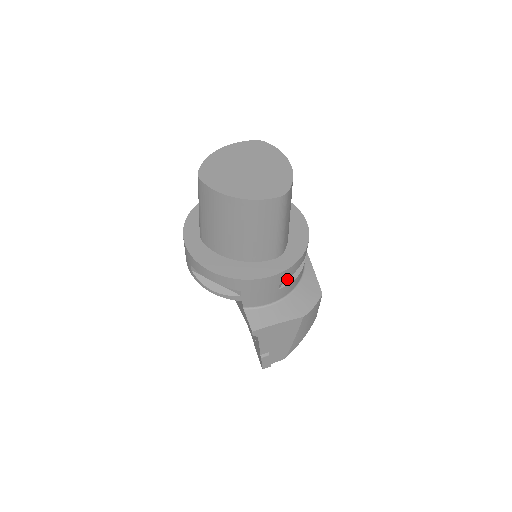
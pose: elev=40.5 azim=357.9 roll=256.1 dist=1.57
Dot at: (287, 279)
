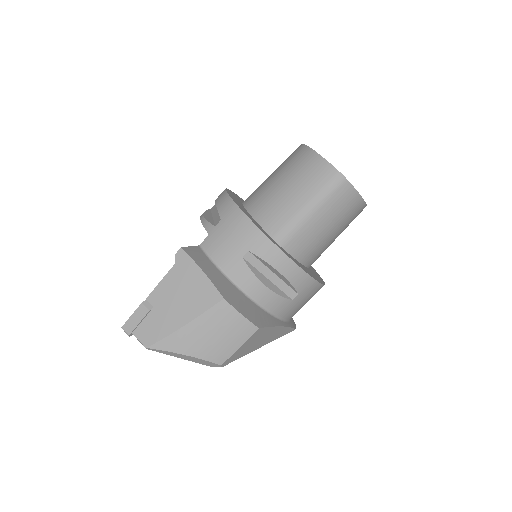
Dot at: (256, 269)
